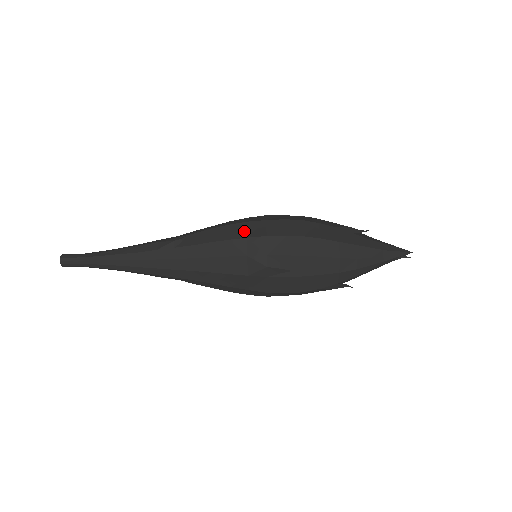
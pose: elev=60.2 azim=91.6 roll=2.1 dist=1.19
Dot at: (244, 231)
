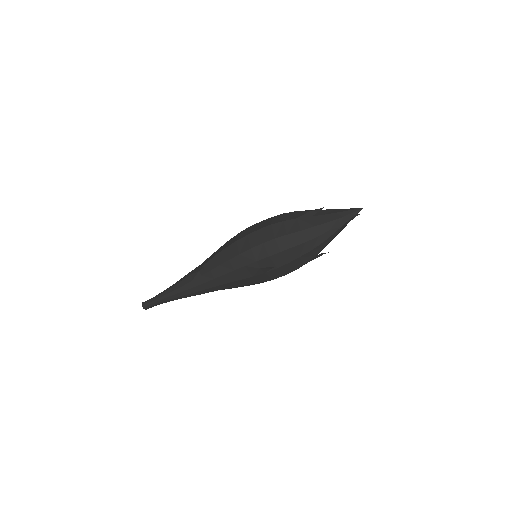
Dot at: (236, 250)
